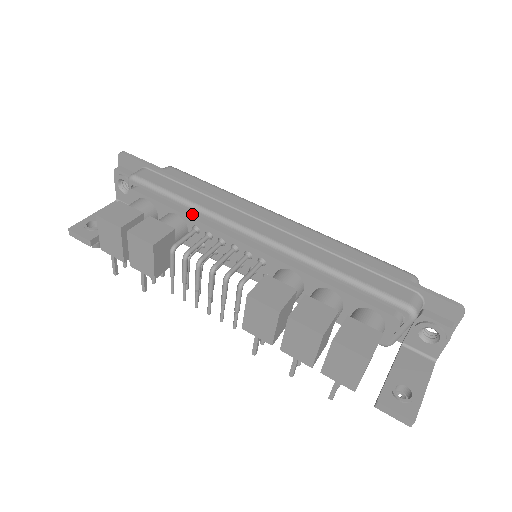
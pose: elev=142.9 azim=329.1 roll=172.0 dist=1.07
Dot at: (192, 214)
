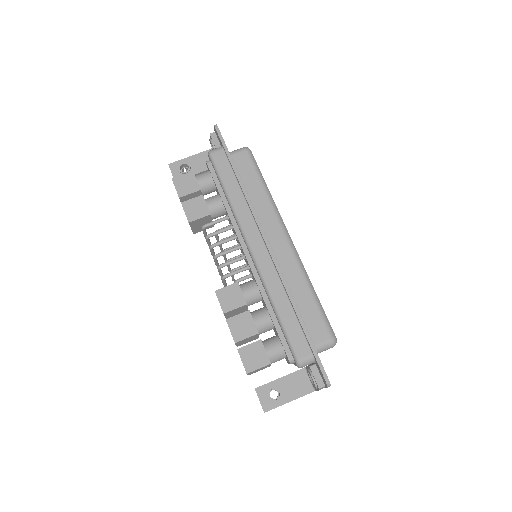
Dot at: (229, 207)
